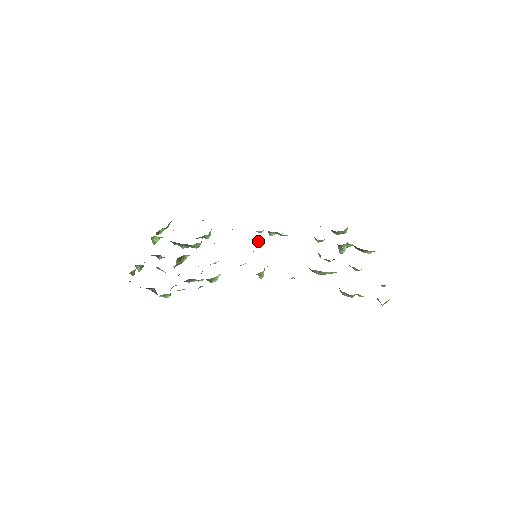
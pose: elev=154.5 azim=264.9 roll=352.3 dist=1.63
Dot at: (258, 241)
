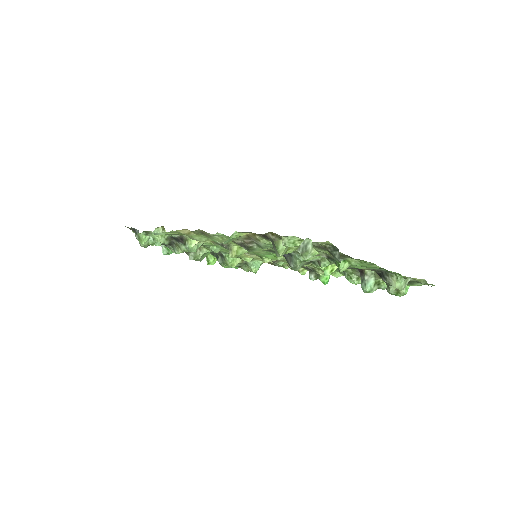
Dot at: (281, 262)
